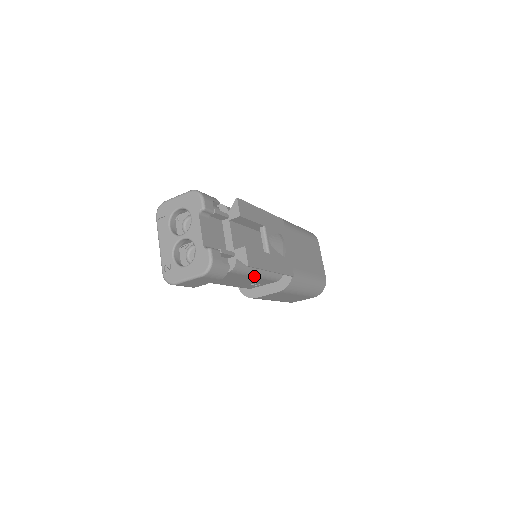
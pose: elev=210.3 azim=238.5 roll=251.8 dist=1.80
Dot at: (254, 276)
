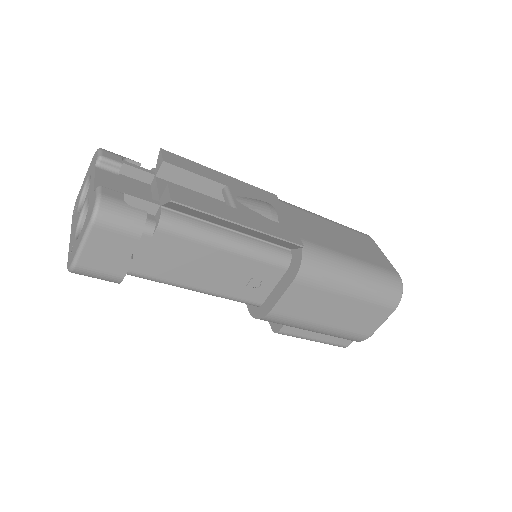
Dot at: (223, 248)
